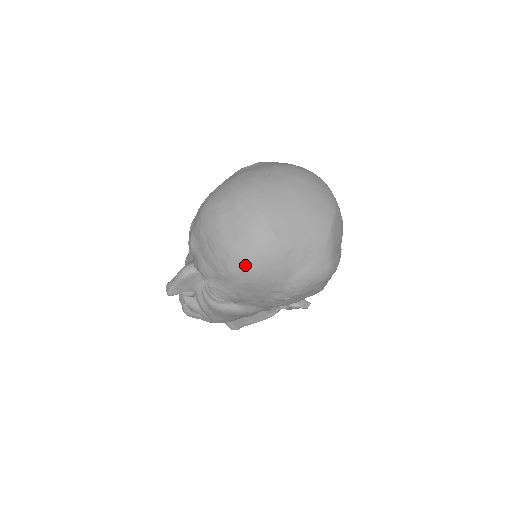
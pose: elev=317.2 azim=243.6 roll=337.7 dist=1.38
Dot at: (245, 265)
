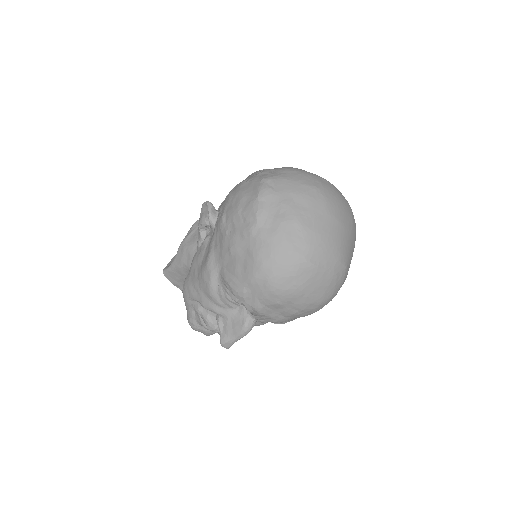
Dot at: occluded
